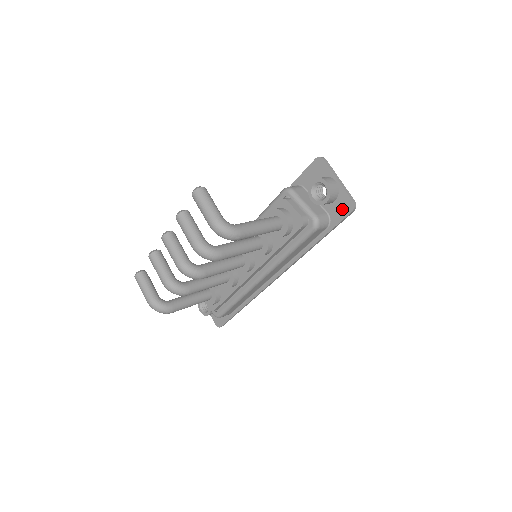
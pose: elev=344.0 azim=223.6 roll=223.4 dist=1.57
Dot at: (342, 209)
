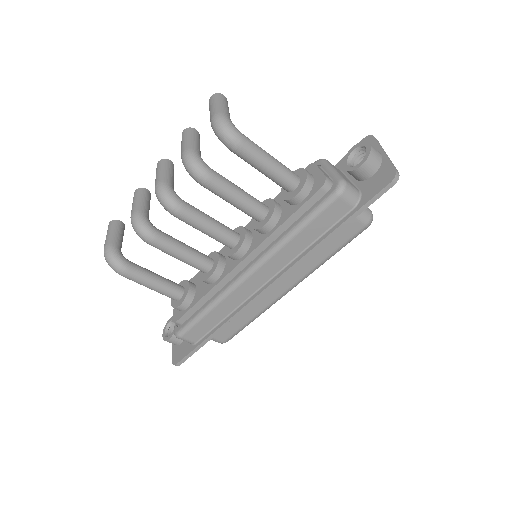
Dot at: (379, 182)
